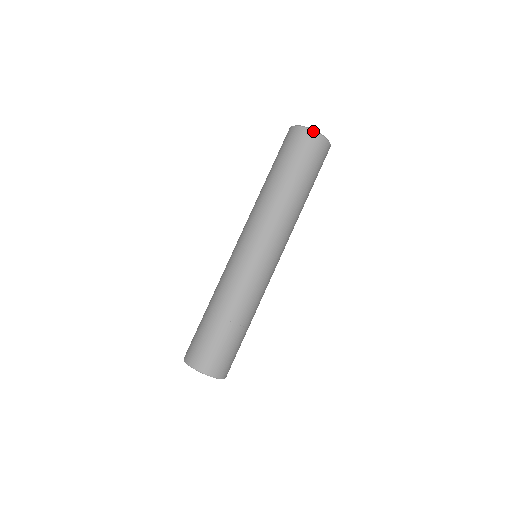
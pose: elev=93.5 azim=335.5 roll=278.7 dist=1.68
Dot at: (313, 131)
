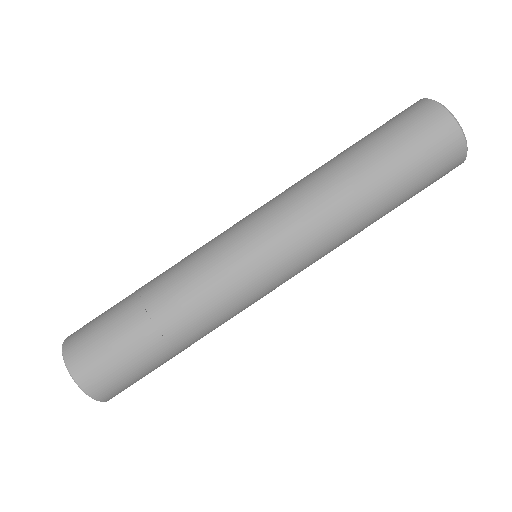
Dot at: (446, 110)
